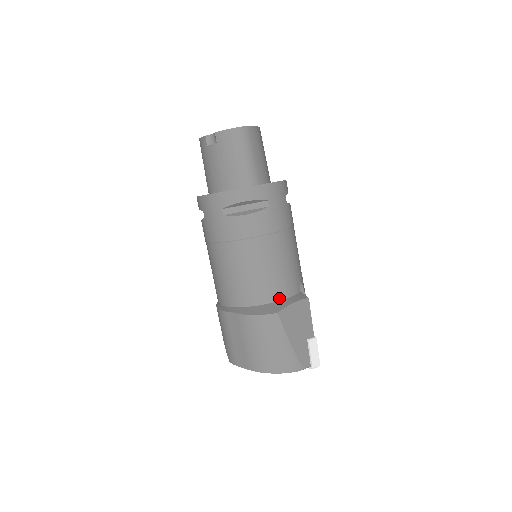
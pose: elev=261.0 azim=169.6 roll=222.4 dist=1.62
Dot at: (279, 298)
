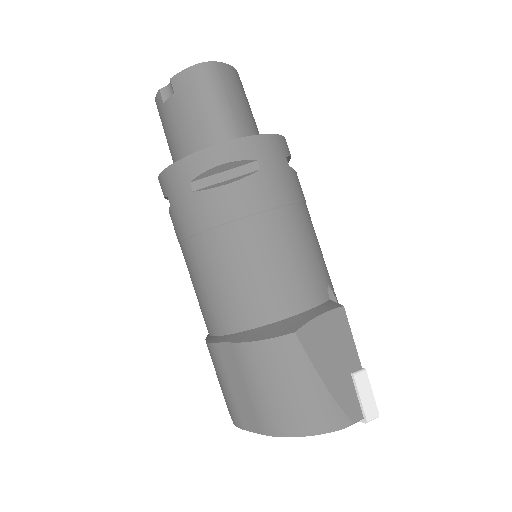
Dot at: (296, 310)
